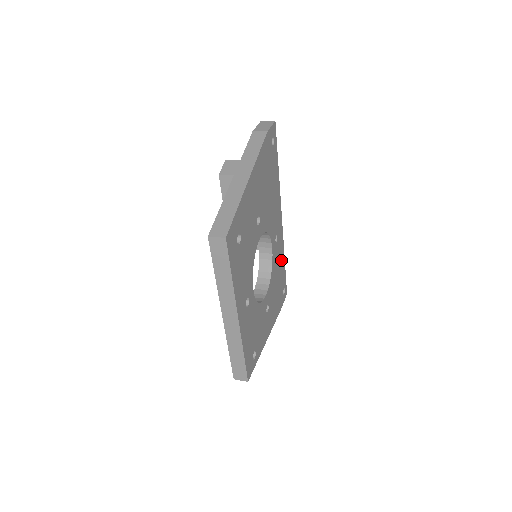
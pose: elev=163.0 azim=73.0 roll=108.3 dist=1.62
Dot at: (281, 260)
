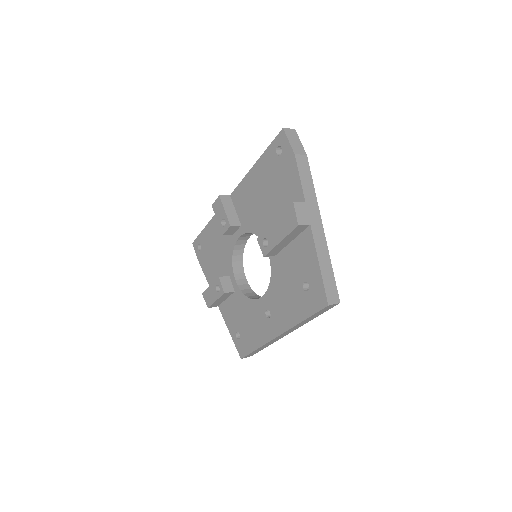
Dot at: occluded
